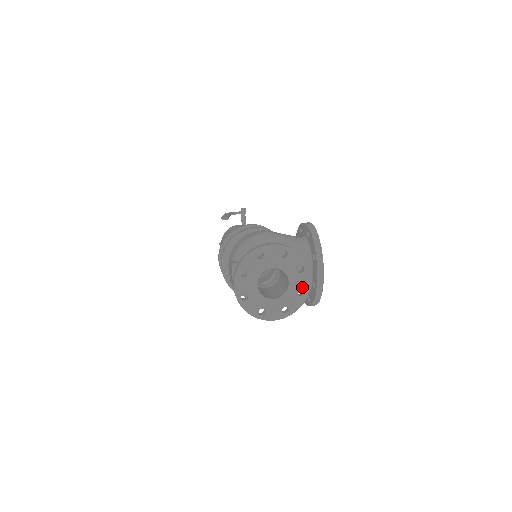
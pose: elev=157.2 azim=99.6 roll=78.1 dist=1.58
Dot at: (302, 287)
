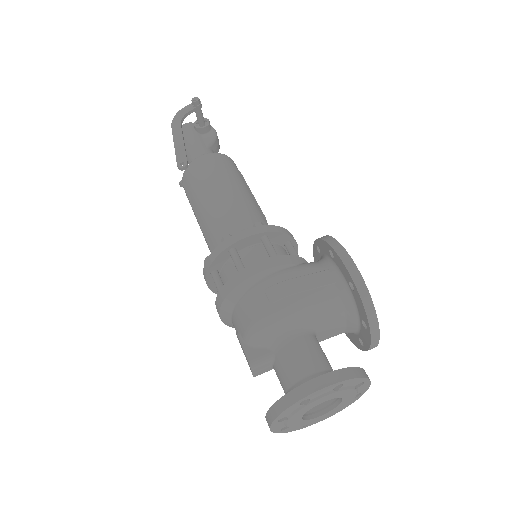
Dot at: (358, 393)
